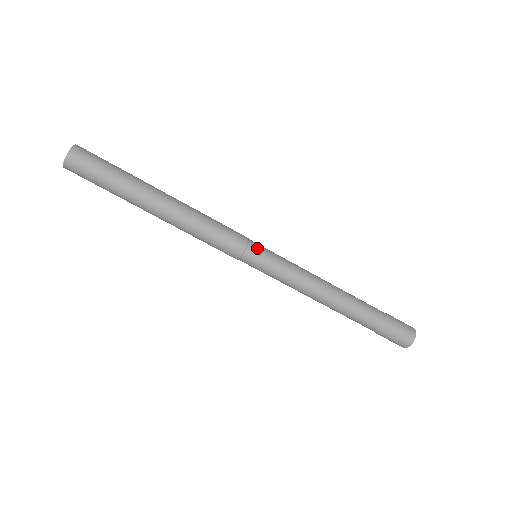
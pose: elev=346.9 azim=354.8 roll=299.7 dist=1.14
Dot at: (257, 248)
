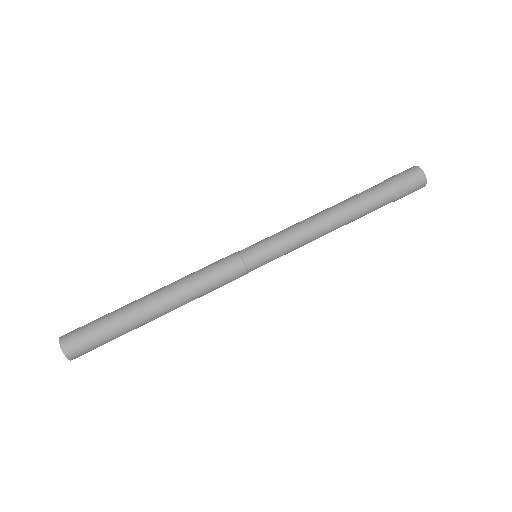
Dot at: (247, 248)
